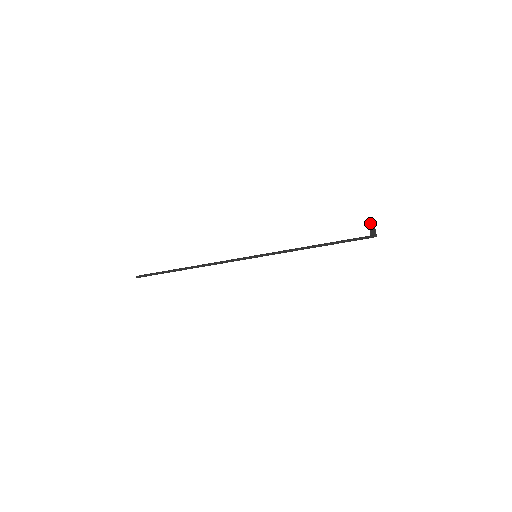
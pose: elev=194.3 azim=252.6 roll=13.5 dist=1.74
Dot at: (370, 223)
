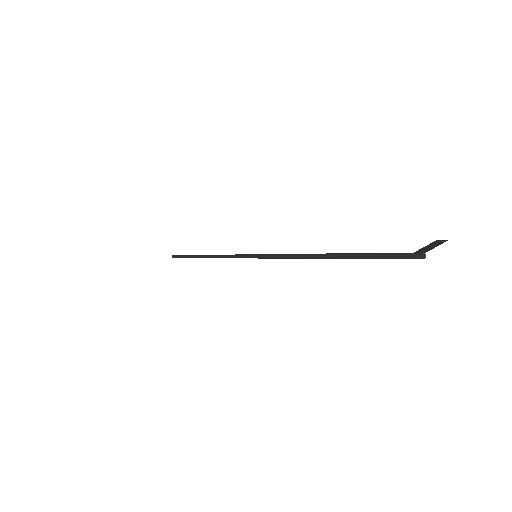
Dot at: (437, 241)
